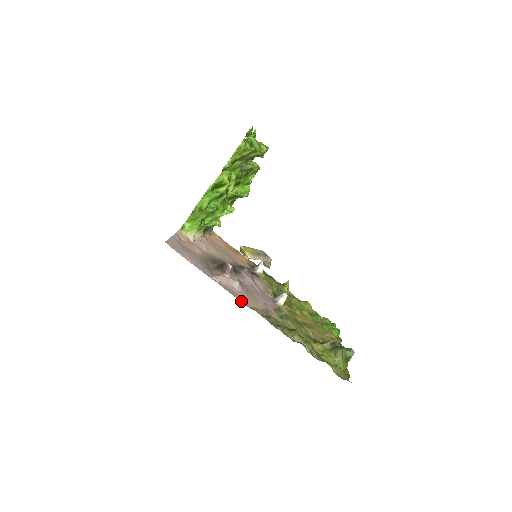
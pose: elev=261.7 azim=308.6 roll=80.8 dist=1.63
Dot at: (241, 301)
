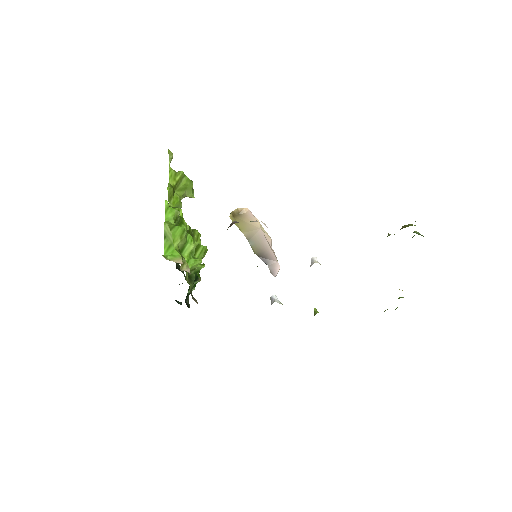
Dot at: occluded
